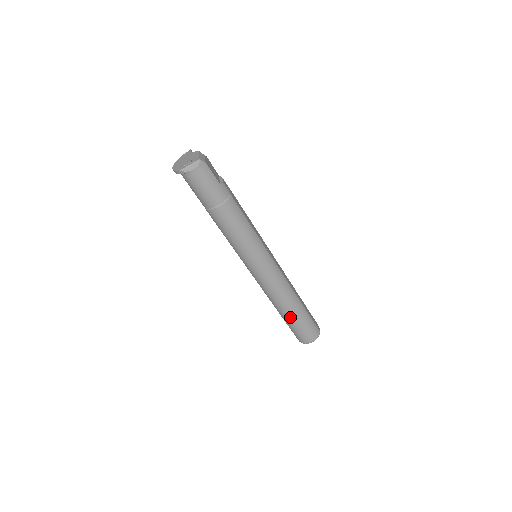
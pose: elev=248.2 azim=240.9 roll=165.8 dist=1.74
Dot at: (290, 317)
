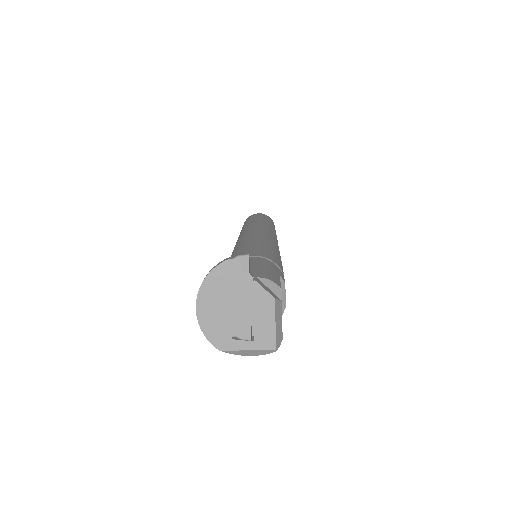
Dot at: occluded
